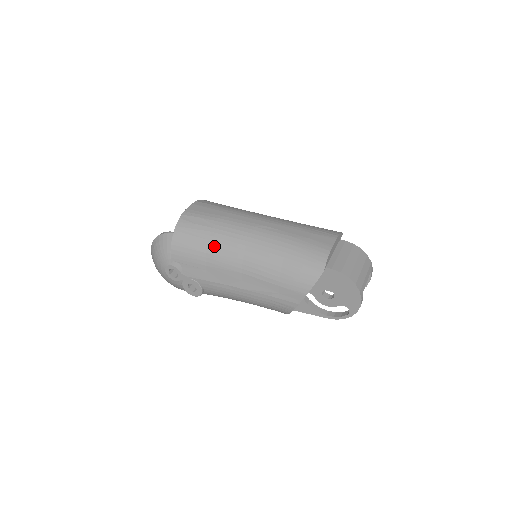
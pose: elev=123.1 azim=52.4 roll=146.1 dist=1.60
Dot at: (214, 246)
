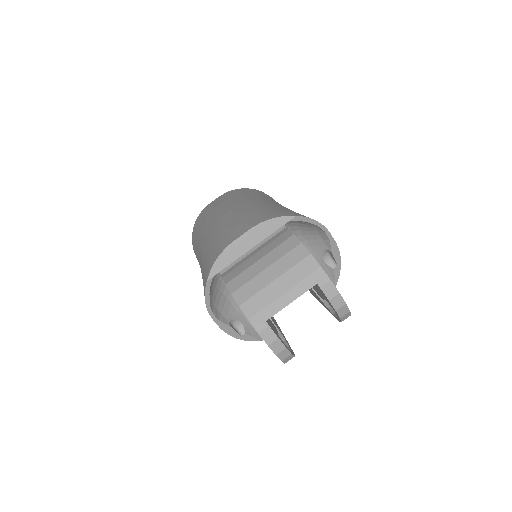
Dot at: (196, 246)
